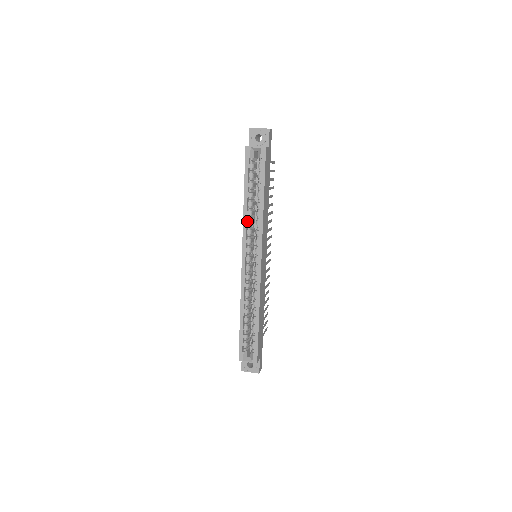
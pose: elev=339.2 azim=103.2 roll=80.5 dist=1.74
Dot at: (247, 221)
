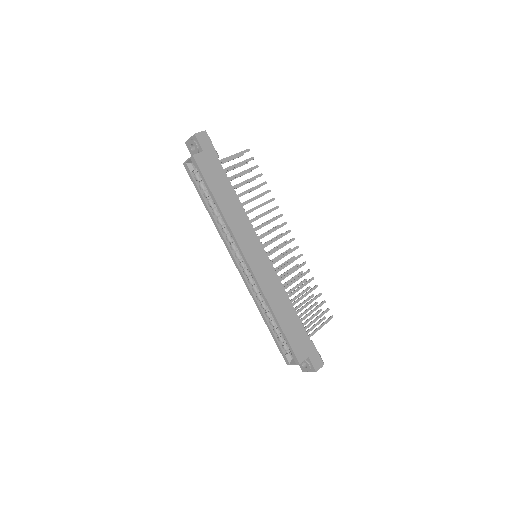
Dot at: (221, 230)
